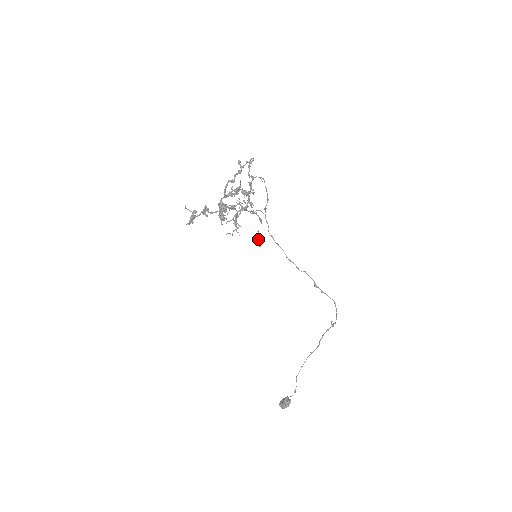
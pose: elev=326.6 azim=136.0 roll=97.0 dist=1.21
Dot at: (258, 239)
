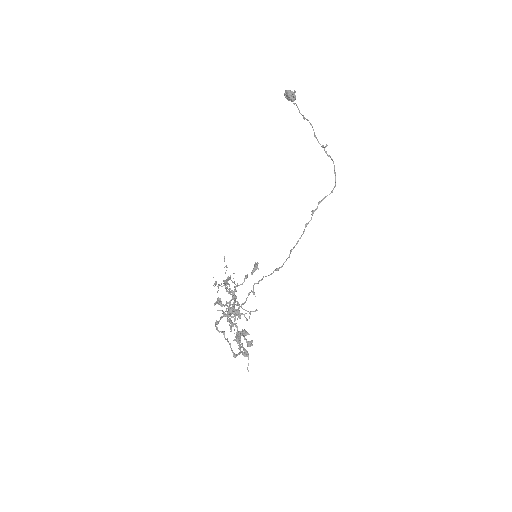
Dot at: occluded
